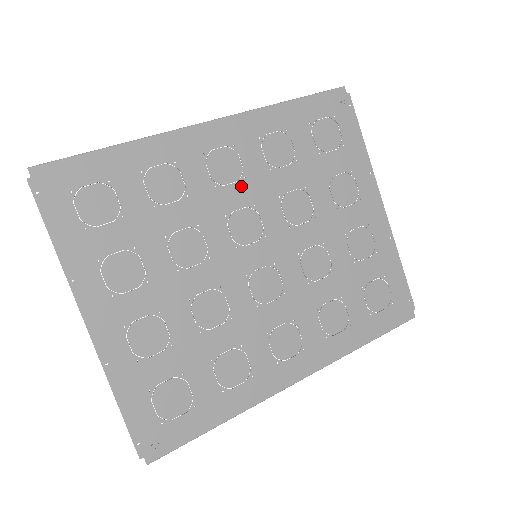
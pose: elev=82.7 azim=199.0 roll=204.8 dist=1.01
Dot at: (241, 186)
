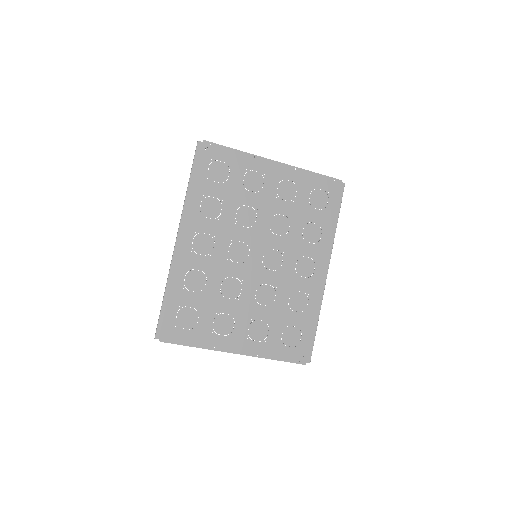
Dot at: (218, 242)
